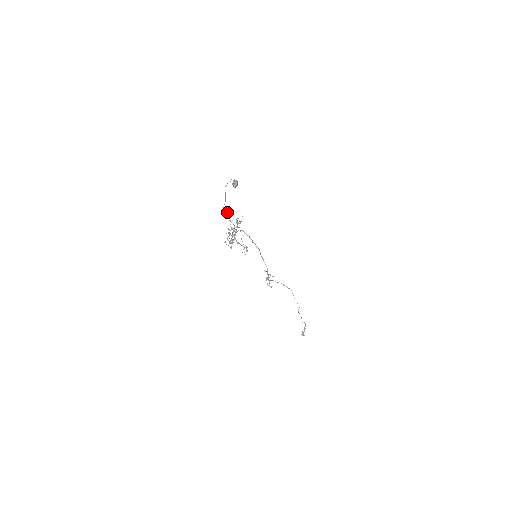
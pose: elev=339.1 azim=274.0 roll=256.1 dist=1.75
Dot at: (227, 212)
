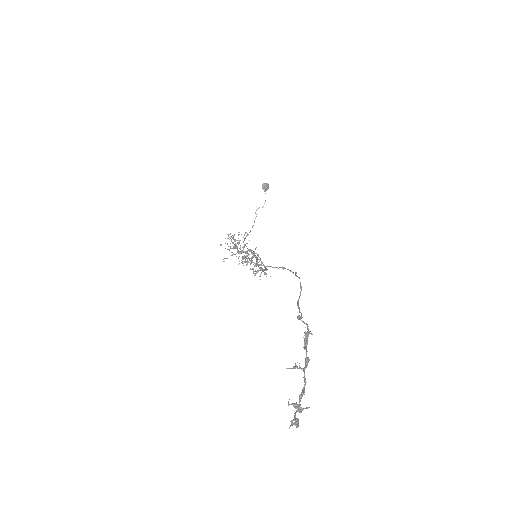
Dot at: occluded
